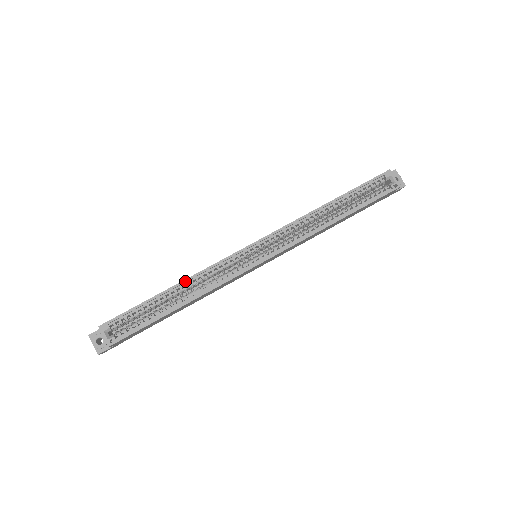
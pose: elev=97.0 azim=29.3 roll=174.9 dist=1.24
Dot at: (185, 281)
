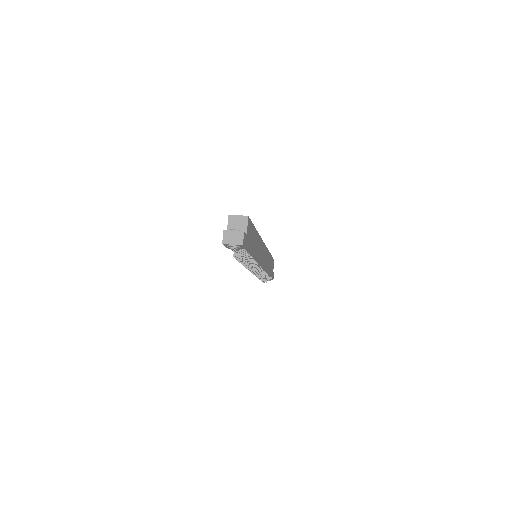
Dot at: occluded
